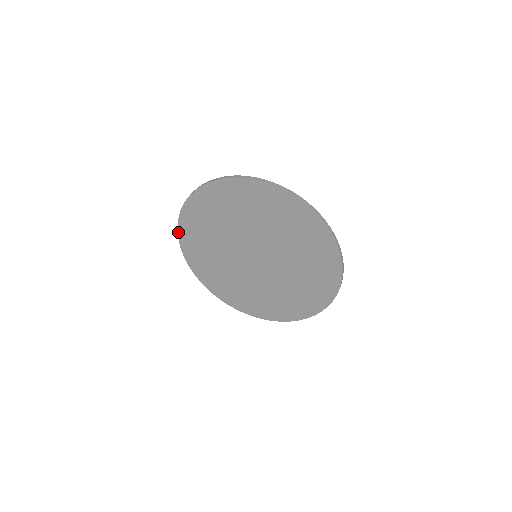
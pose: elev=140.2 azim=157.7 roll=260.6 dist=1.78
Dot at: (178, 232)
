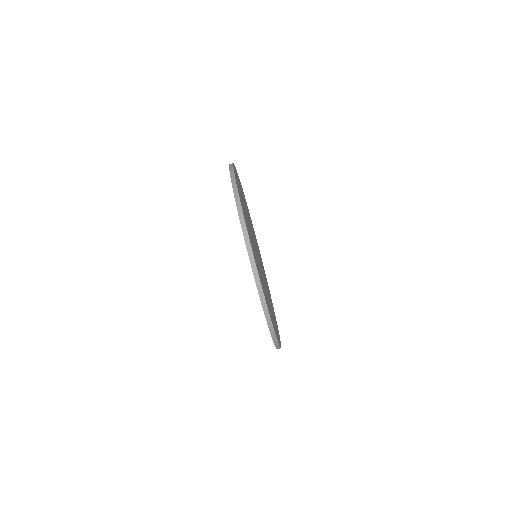
Dot at: occluded
